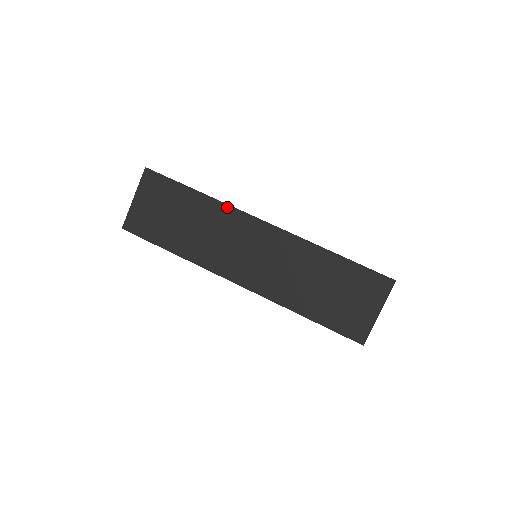
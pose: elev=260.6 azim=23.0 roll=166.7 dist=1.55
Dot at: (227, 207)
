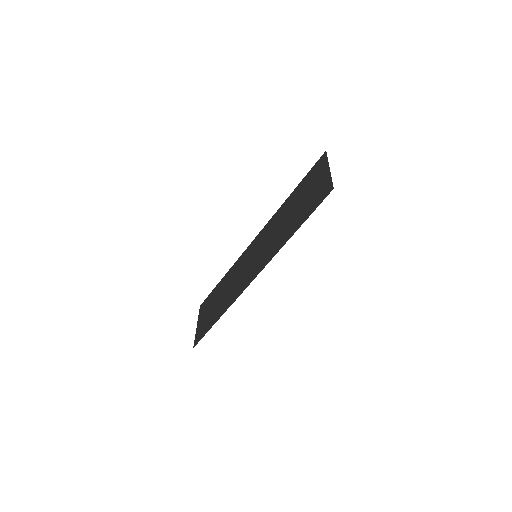
Dot at: (236, 262)
